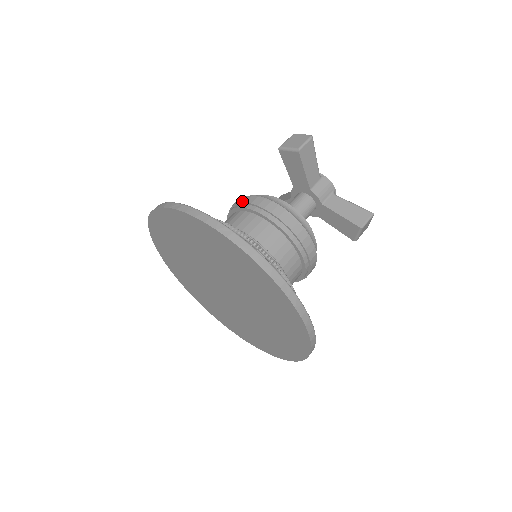
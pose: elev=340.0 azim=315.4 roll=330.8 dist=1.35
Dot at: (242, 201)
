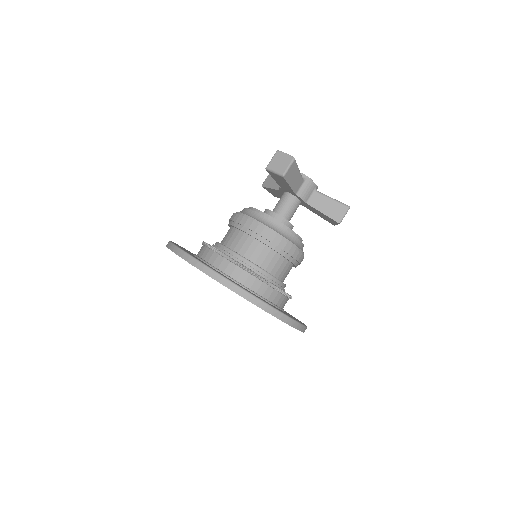
Dot at: (240, 223)
